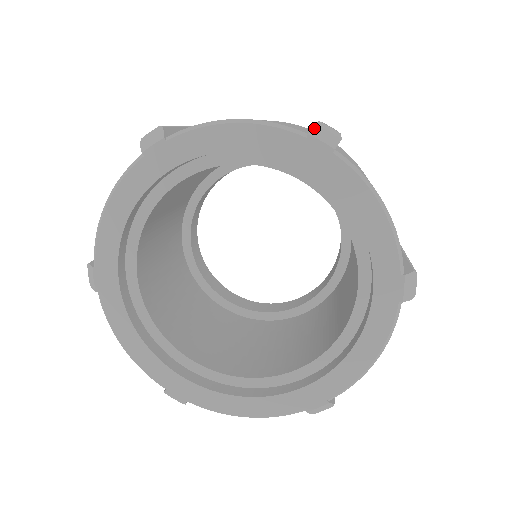
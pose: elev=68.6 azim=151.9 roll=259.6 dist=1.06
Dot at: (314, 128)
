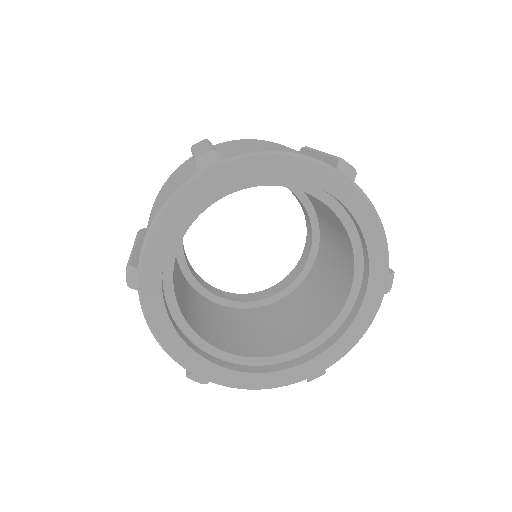
Dot at: (340, 164)
